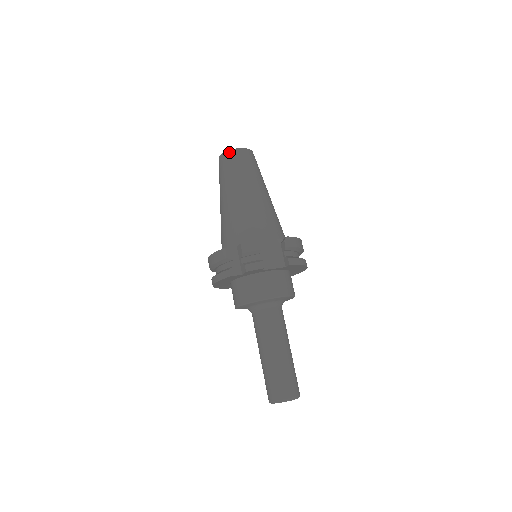
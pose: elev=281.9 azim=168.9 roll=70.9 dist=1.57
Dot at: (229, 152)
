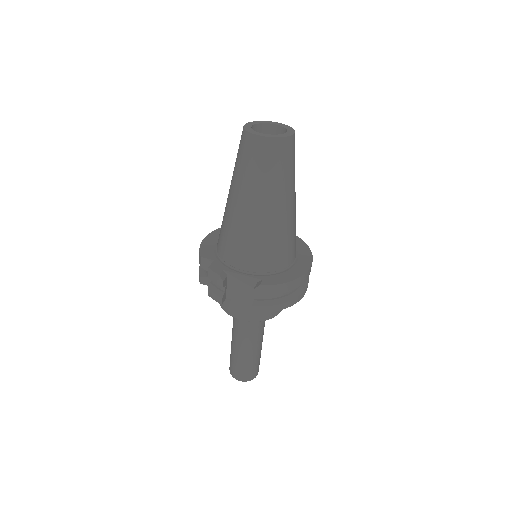
Dot at: (246, 134)
